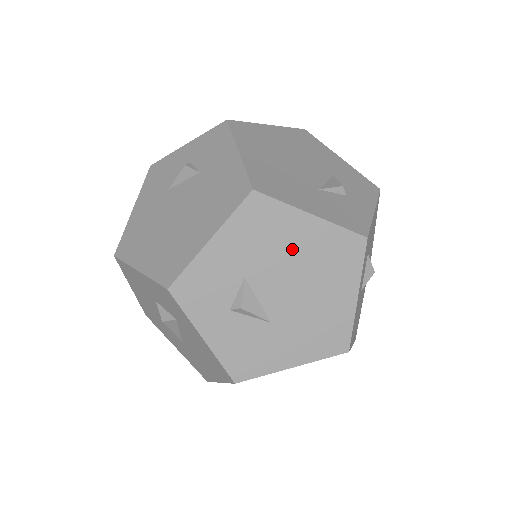
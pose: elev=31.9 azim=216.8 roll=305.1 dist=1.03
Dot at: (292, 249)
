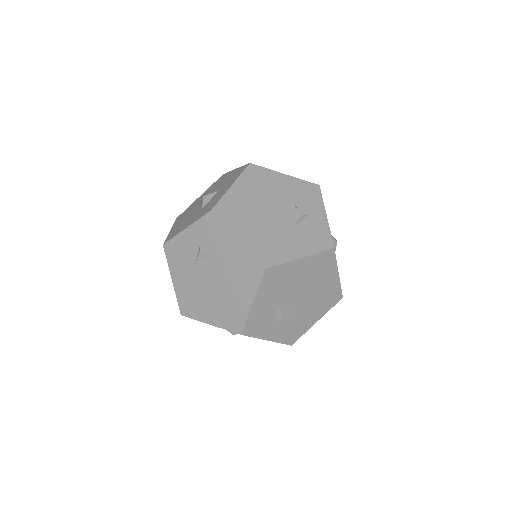
Dot at: (297, 278)
